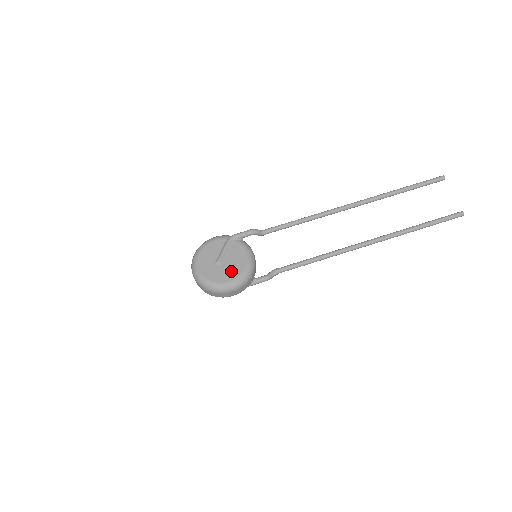
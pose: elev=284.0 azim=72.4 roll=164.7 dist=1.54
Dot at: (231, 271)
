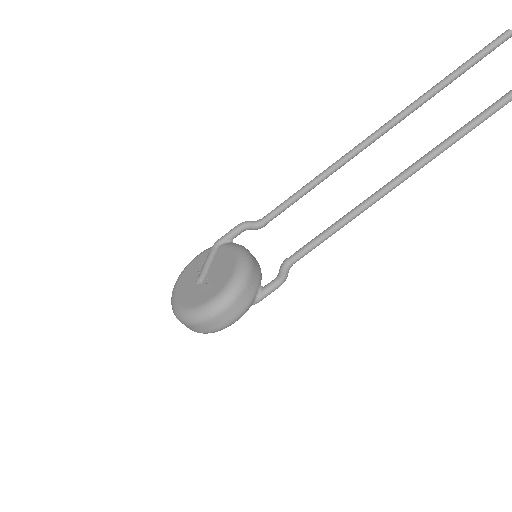
Dot at: (215, 284)
